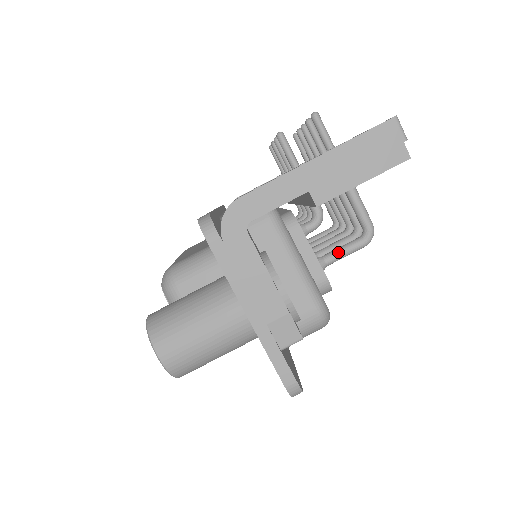
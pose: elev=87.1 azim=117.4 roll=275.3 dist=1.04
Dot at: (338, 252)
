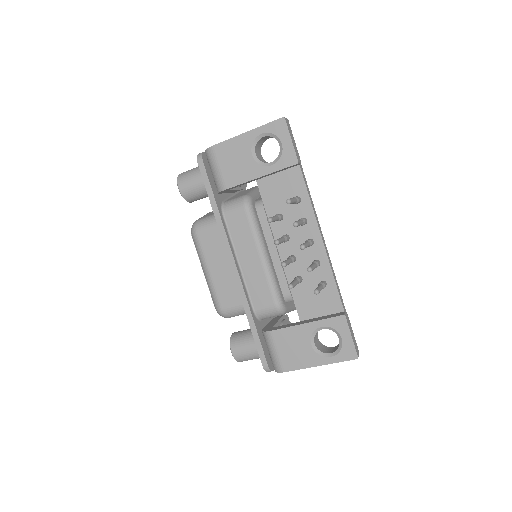
Dot at: occluded
